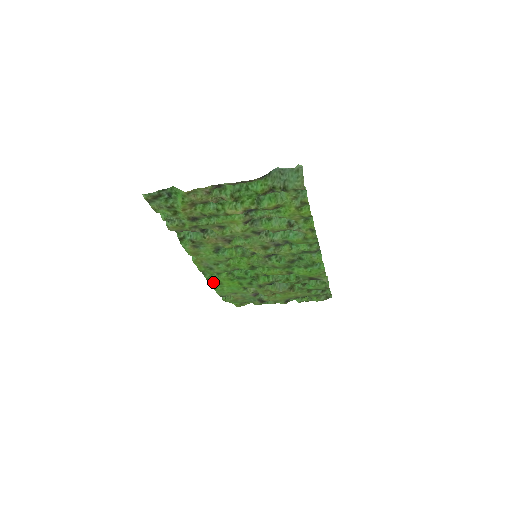
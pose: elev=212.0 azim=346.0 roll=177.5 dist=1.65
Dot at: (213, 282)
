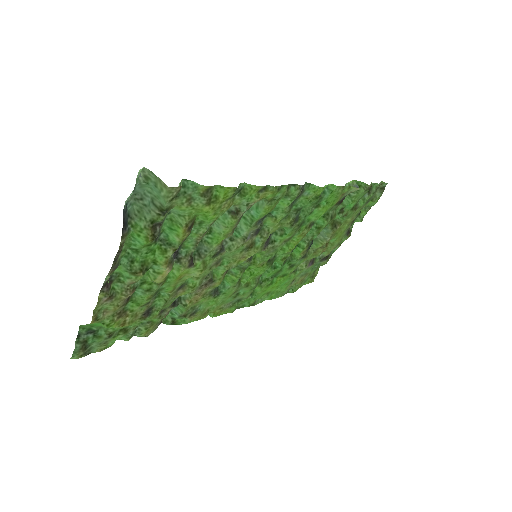
Dot at: (260, 300)
